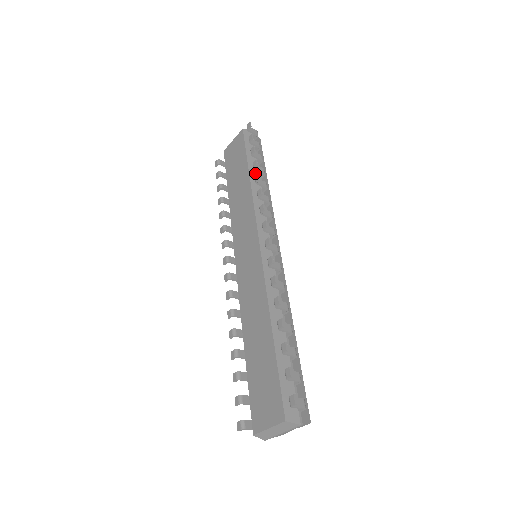
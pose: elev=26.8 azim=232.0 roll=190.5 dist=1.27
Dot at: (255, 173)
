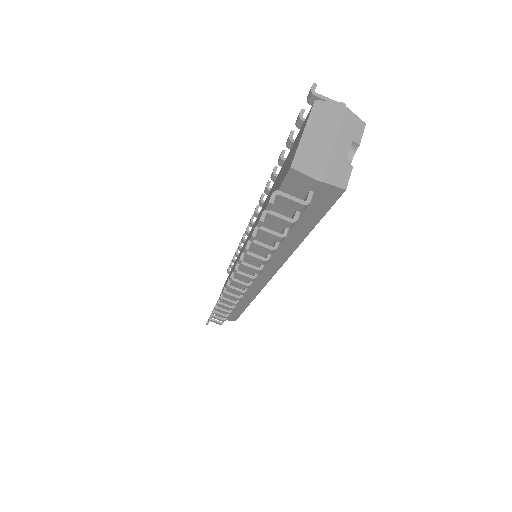
Dot at: occluded
